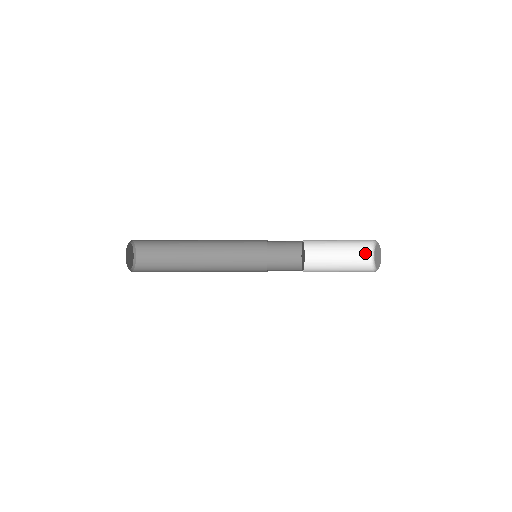
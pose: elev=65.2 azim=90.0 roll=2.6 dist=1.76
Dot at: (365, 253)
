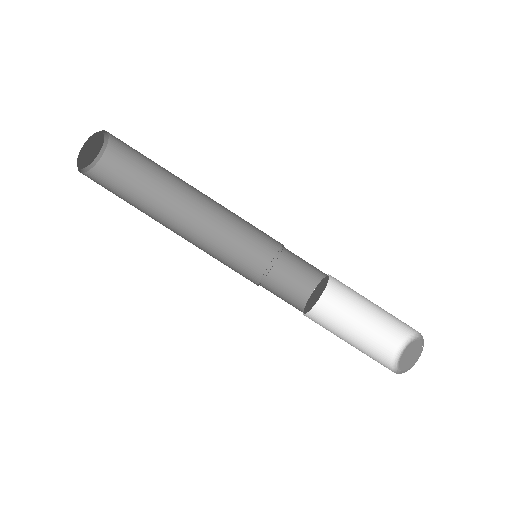
Dot at: (388, 348)
